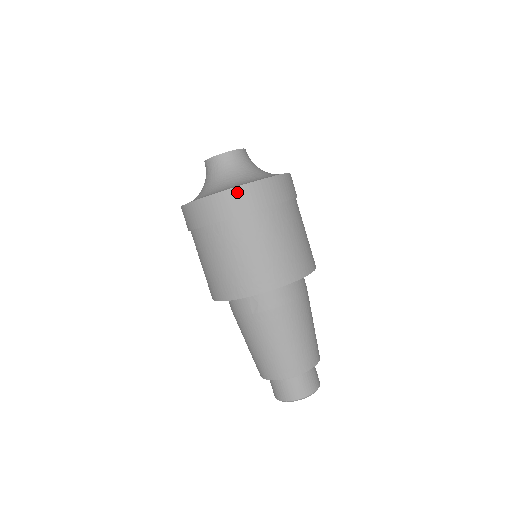
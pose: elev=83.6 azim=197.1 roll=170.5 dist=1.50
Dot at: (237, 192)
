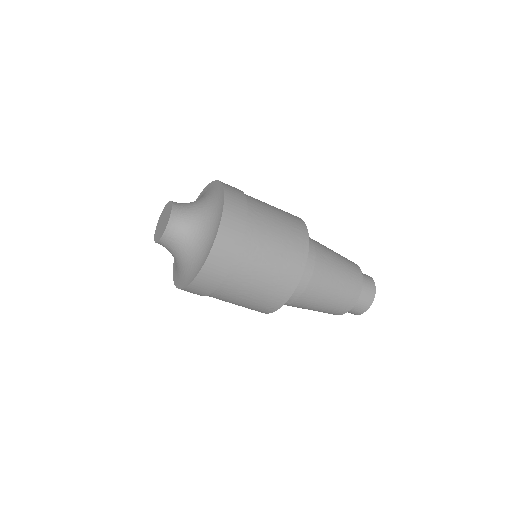
Dot at: (204, 273)
